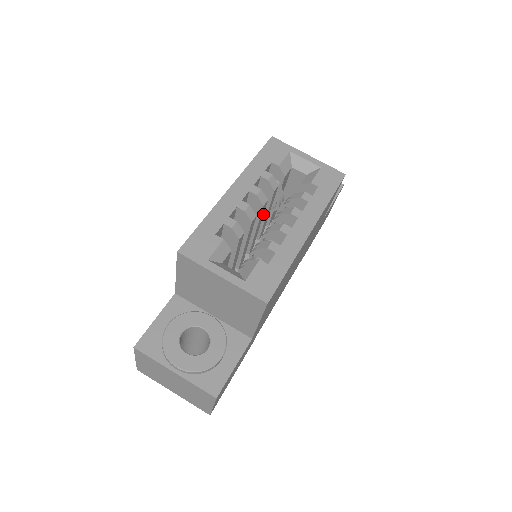
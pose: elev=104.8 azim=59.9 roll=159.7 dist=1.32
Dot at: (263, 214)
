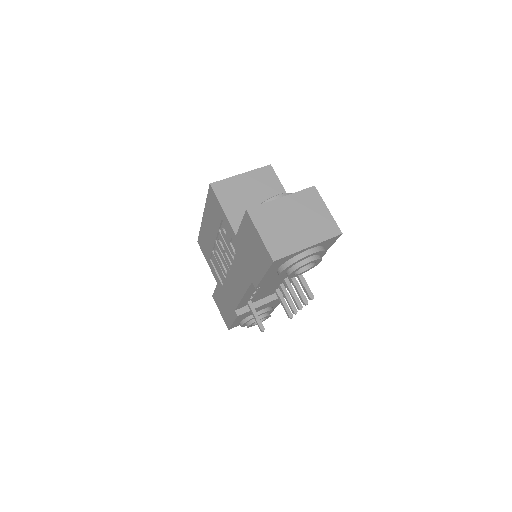
Dot at: occluded
